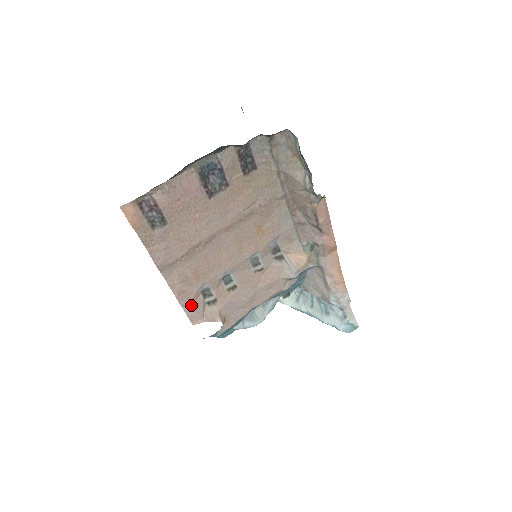
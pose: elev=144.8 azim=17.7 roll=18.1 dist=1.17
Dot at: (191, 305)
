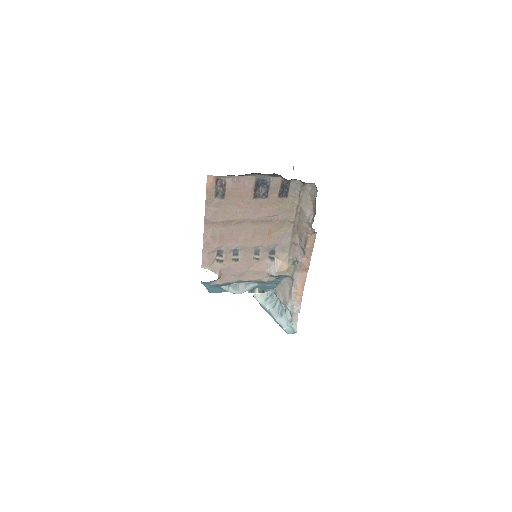
Dot at: (208, 255)
